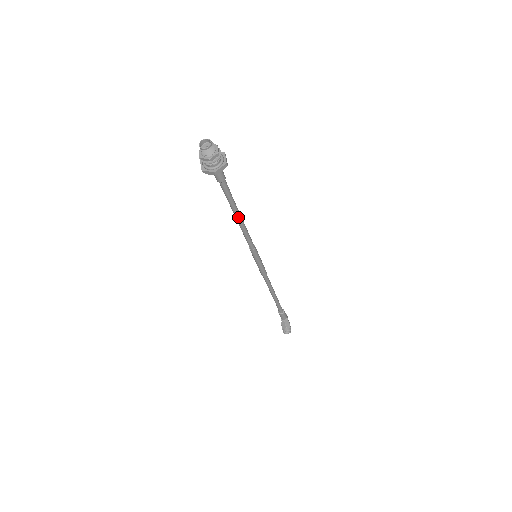
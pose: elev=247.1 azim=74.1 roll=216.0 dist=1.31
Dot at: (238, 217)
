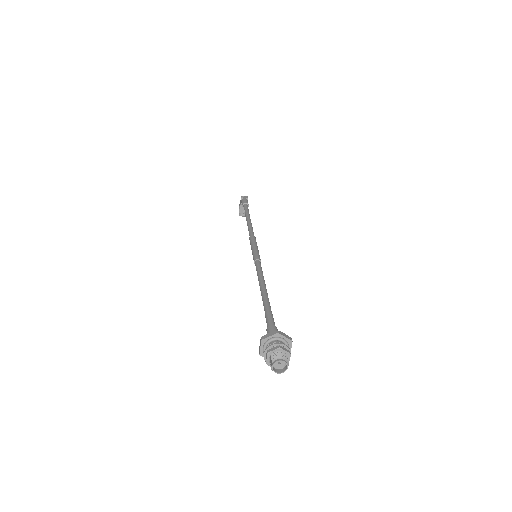
Dot at: occluded
